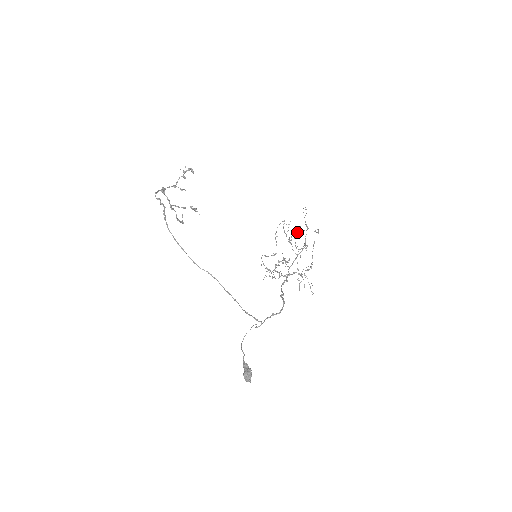
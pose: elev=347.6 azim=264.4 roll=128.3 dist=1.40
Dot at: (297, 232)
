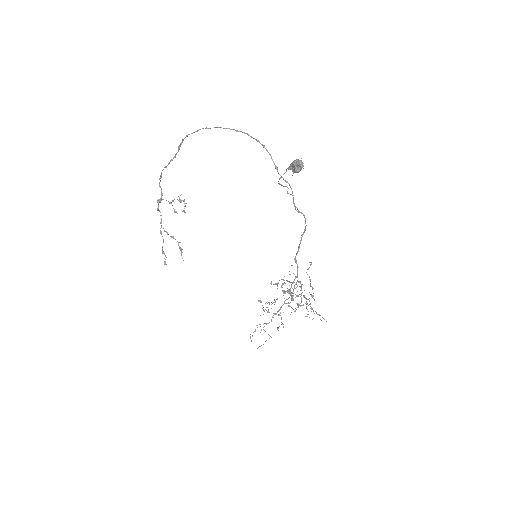
Dot at: (287, 291)
